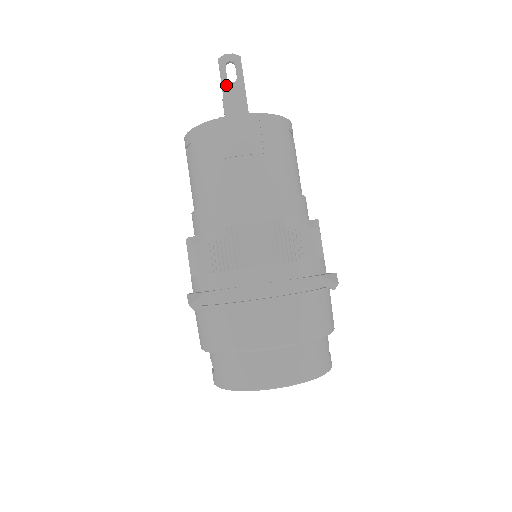
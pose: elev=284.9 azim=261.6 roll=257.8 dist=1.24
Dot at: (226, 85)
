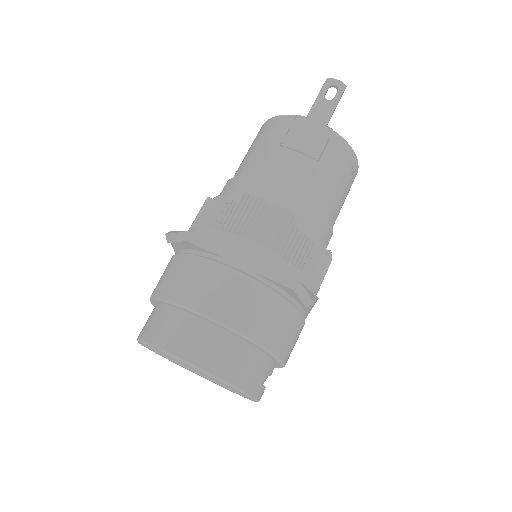
Dot at: (321, 99)
